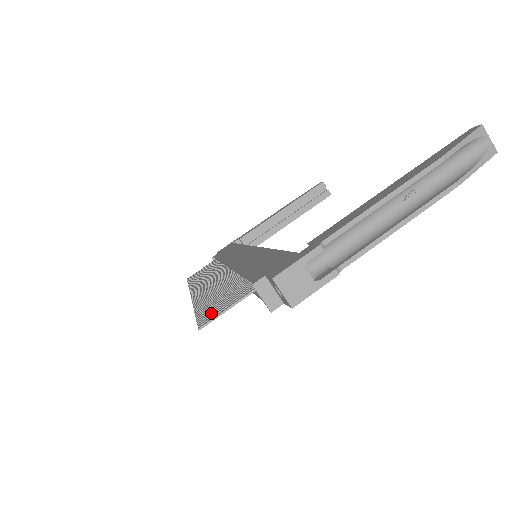
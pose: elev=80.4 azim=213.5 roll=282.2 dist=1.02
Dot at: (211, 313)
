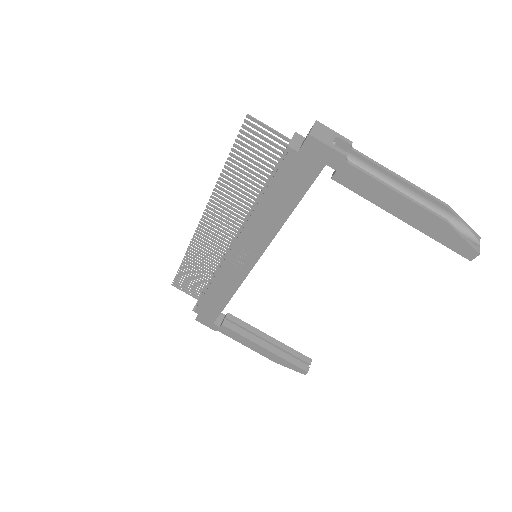
Dot at: occluded
